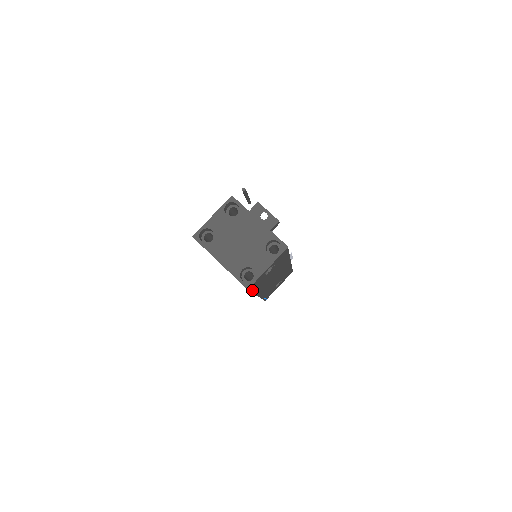
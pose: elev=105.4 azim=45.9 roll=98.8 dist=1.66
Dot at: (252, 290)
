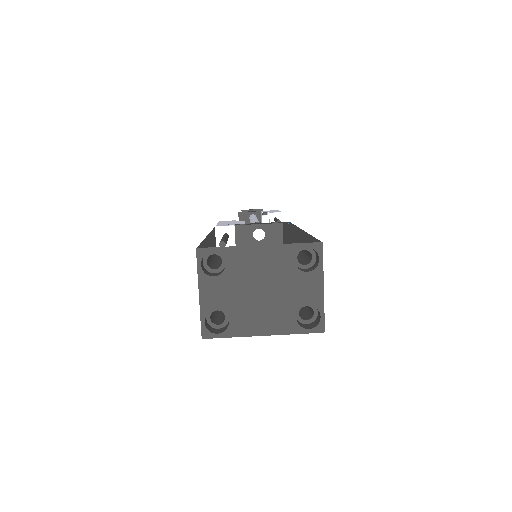
Dot at: occluded
